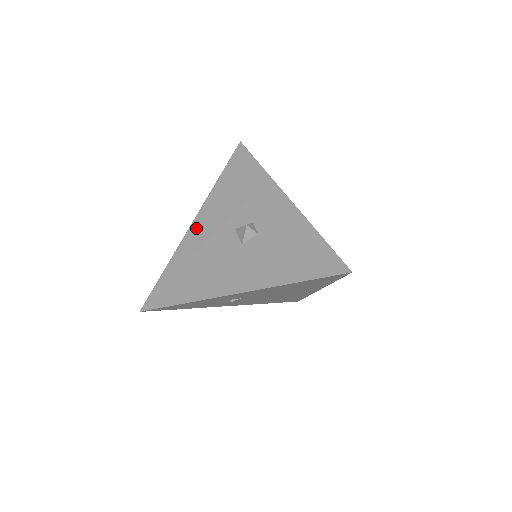
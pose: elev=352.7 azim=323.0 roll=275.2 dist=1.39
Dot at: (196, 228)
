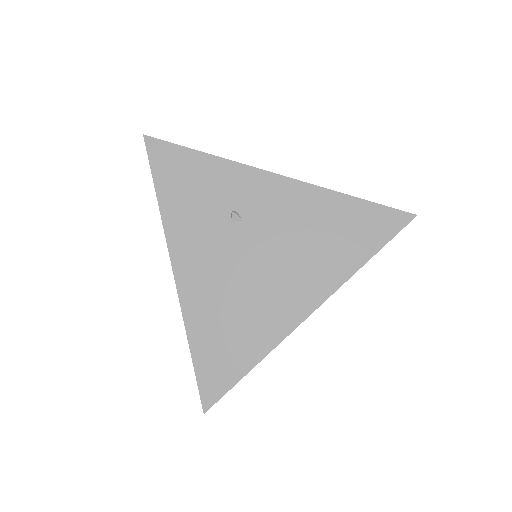
Dot at: occluded
